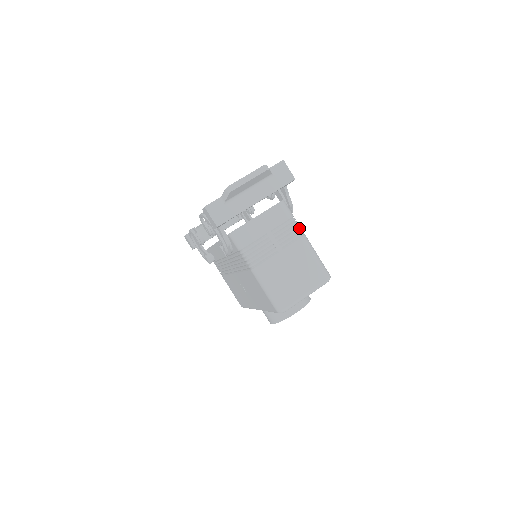
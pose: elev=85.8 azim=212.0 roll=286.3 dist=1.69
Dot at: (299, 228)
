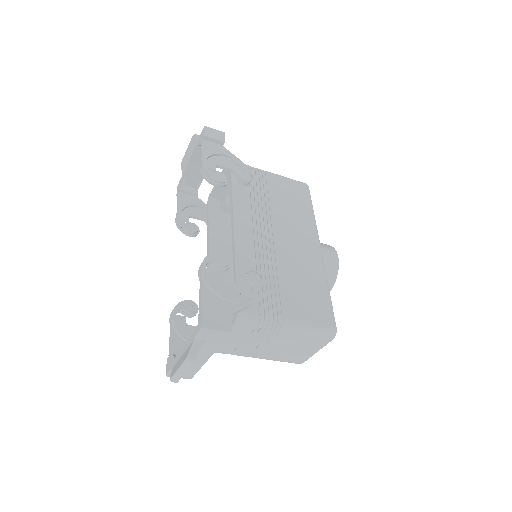
Dot at: (273, 324)
